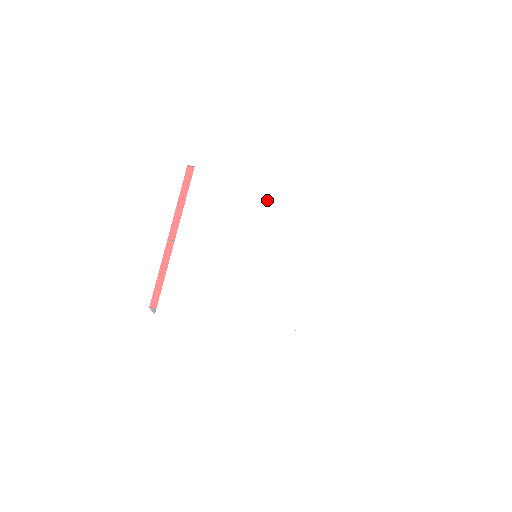
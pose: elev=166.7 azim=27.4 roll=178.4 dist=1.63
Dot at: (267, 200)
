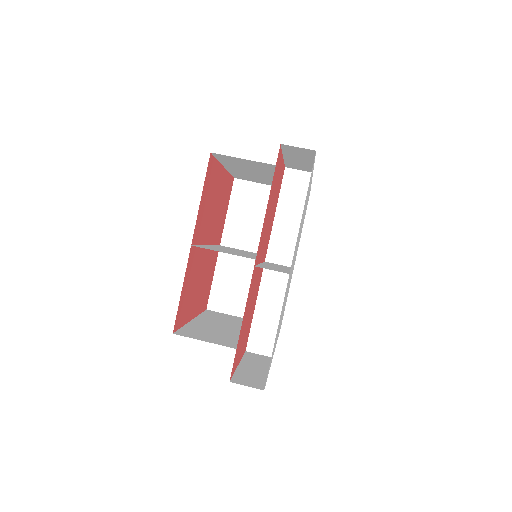
Dot at: occluded
